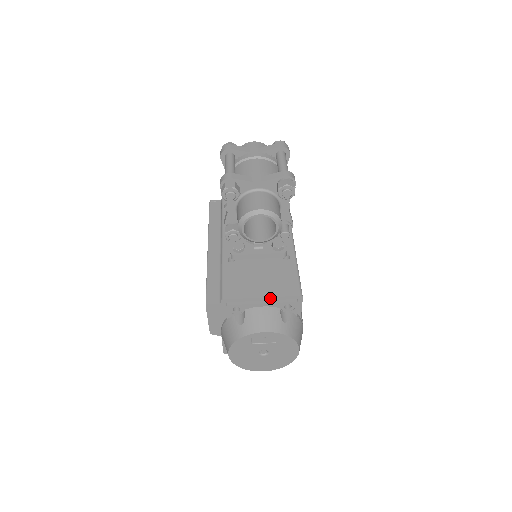
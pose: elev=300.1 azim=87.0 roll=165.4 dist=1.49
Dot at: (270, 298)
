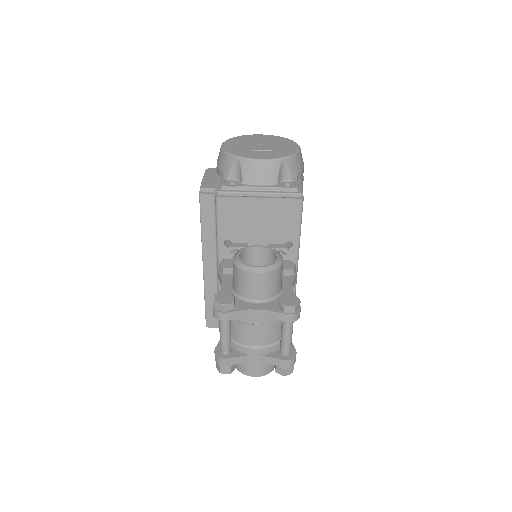
Dot at: occluded
